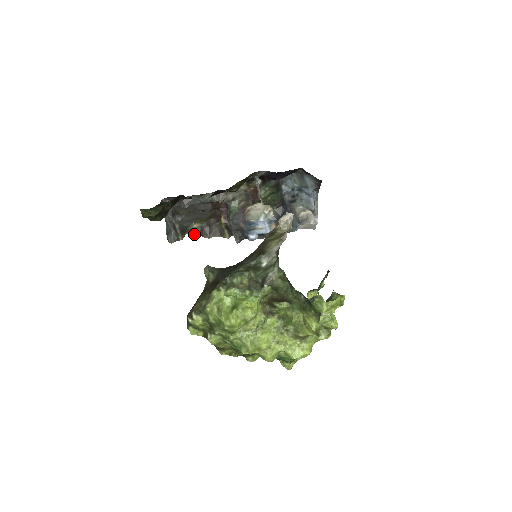
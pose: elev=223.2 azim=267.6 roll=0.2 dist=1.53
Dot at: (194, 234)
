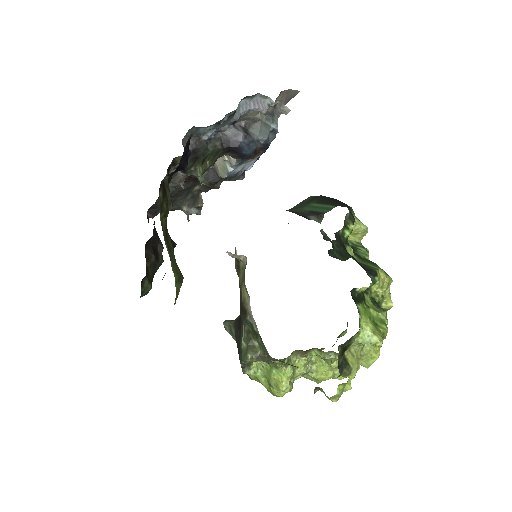
Dot at: (205, 191)
